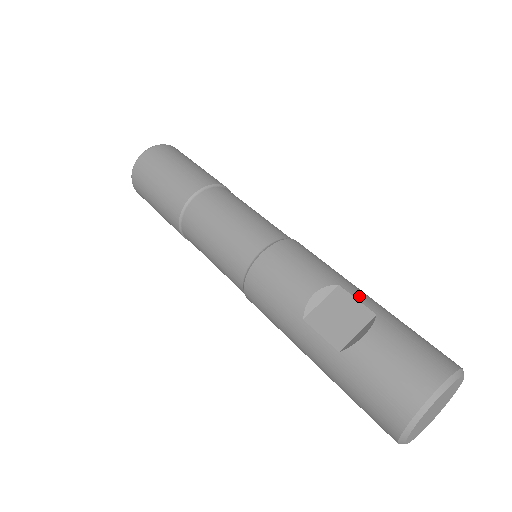
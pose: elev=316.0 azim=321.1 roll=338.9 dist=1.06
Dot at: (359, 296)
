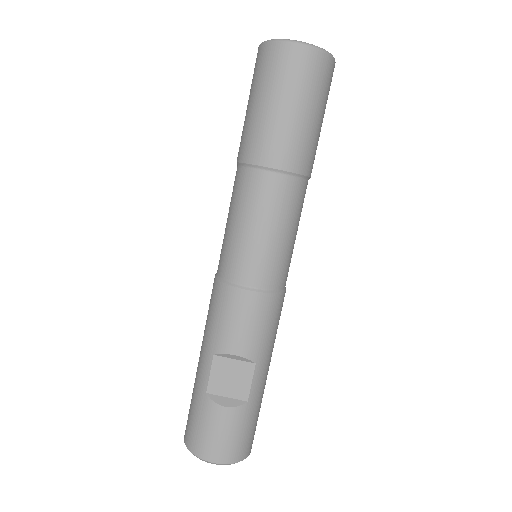
Dot at: (256, 380)
